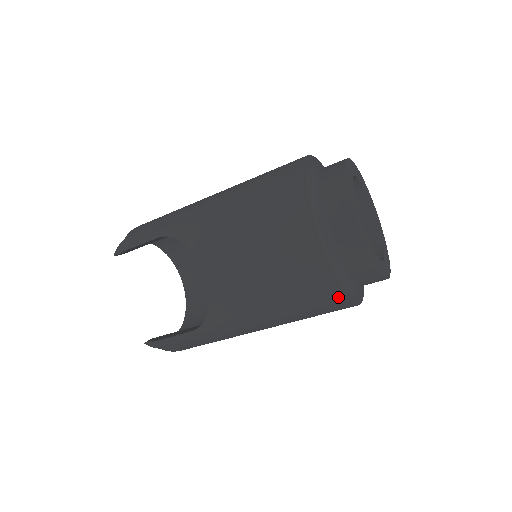
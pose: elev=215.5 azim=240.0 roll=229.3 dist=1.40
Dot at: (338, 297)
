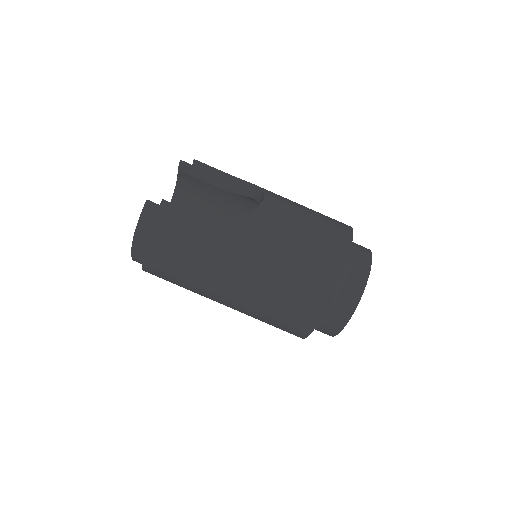
Dot at: (334, 282)
